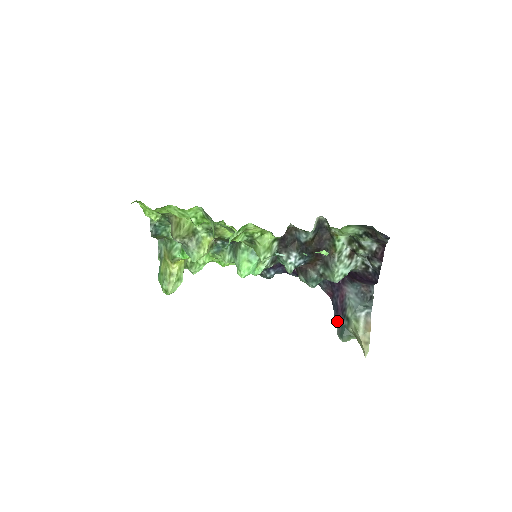
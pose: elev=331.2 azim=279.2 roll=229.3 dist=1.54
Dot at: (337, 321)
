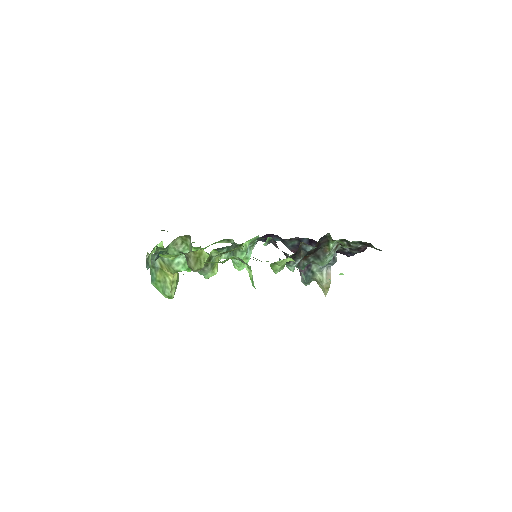
Dot at: occluded
